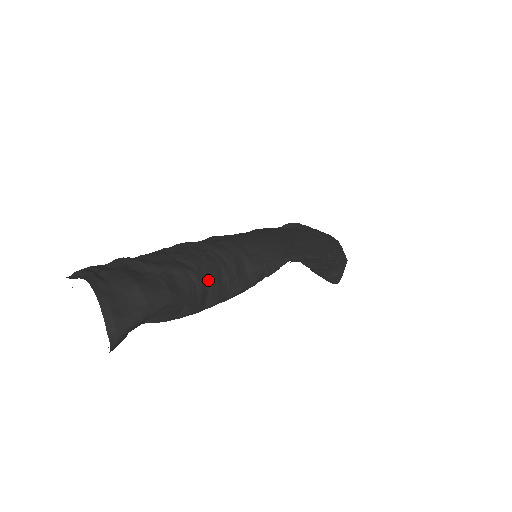
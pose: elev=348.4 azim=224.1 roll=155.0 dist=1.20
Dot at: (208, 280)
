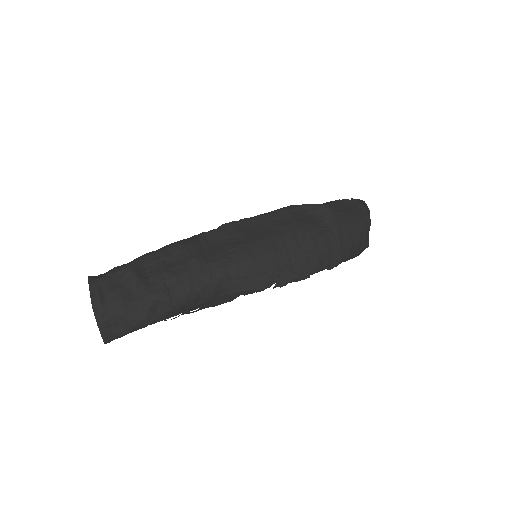
Dot at: (185, 305)
